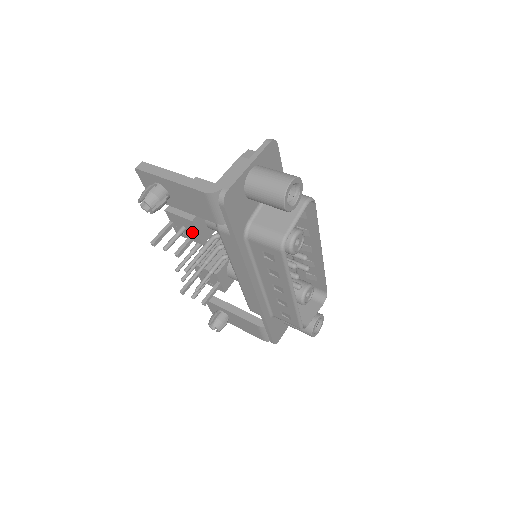
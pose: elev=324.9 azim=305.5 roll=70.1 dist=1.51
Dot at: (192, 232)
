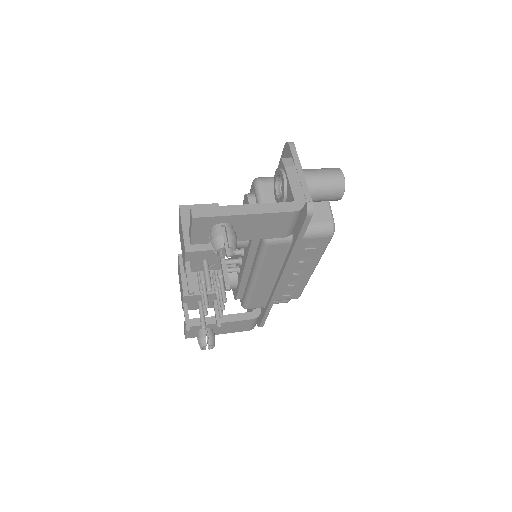
Dot at: (220, 261)
